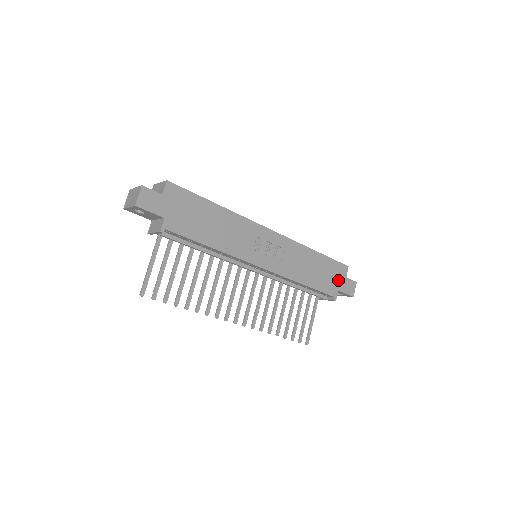
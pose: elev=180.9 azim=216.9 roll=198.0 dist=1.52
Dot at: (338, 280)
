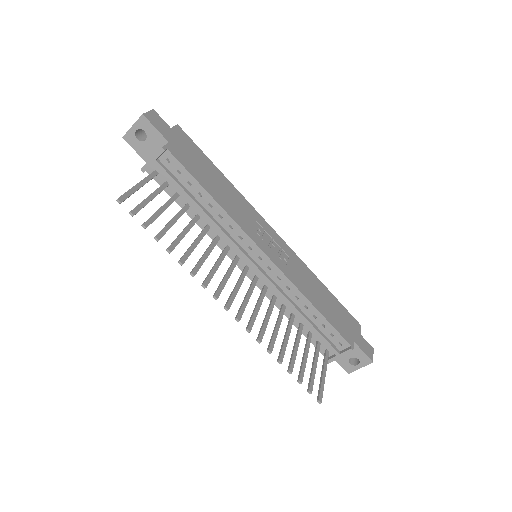
Dot at: (352, 330)
